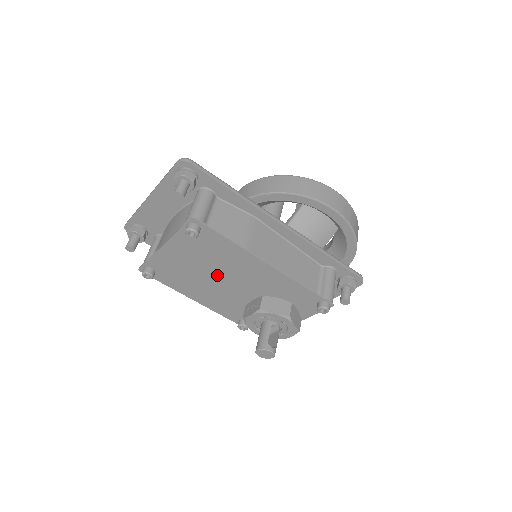
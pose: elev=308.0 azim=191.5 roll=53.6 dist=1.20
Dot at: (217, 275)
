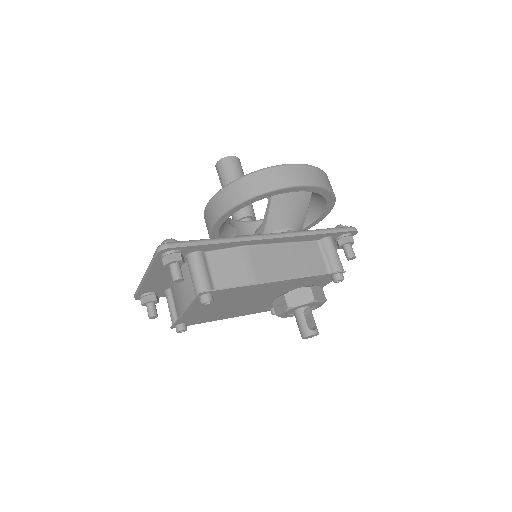
Dot at: (239, 303)
